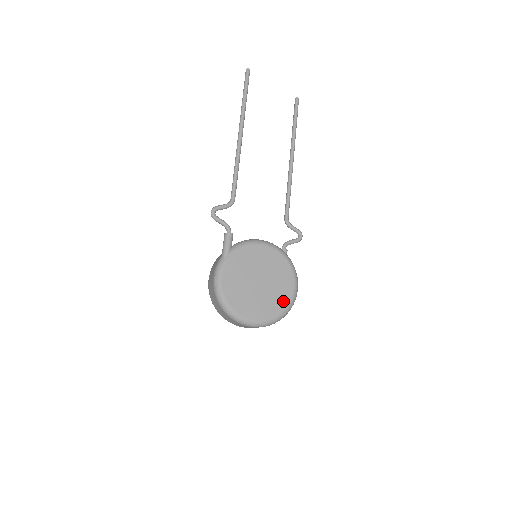
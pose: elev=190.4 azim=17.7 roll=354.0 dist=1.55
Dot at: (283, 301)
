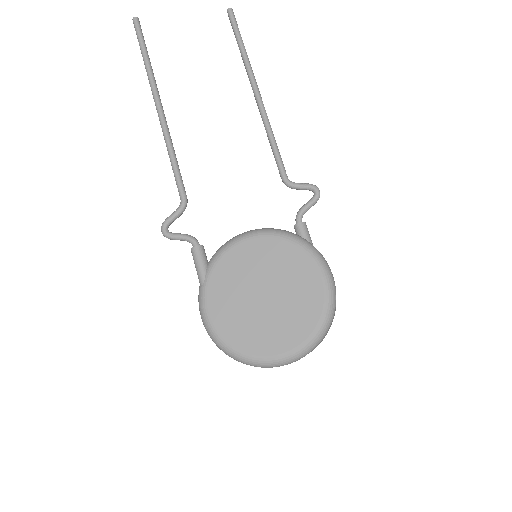
Dot at: (313, 306)
